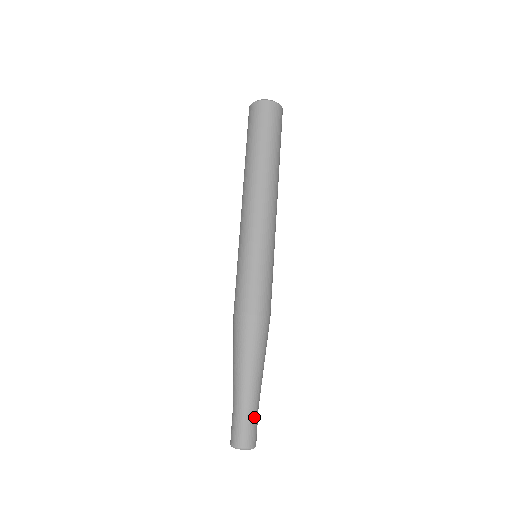
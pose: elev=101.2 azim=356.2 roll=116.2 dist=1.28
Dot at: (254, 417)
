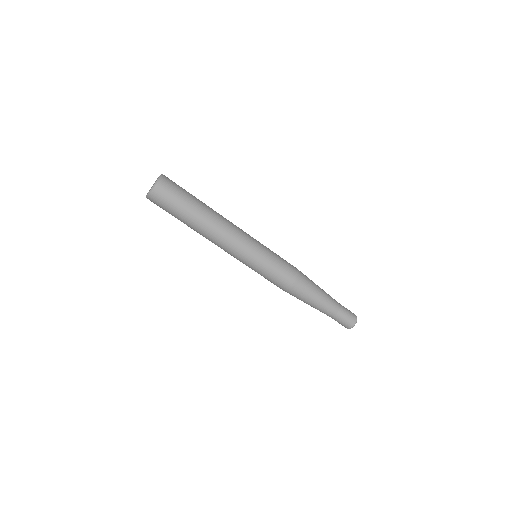
Dot at: (344, 309)
